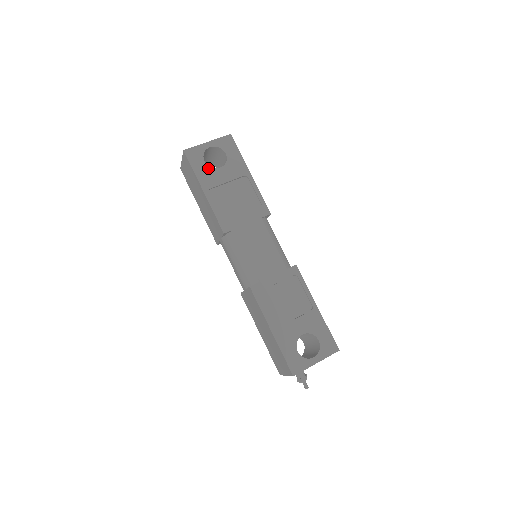
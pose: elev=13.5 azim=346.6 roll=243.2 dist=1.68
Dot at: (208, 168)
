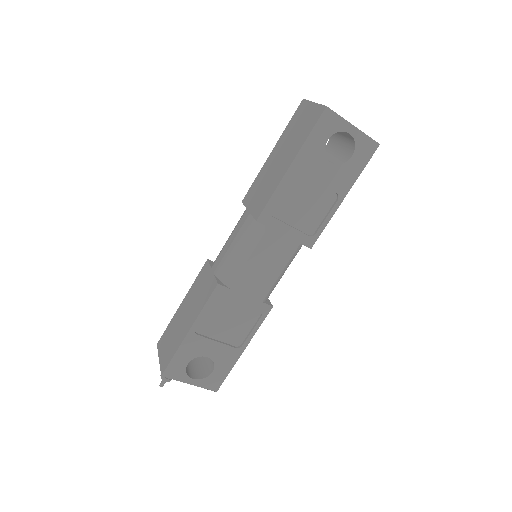
Dot at: (322, 150)
